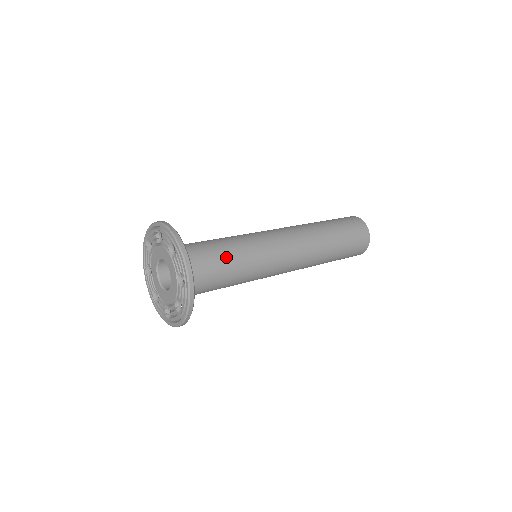
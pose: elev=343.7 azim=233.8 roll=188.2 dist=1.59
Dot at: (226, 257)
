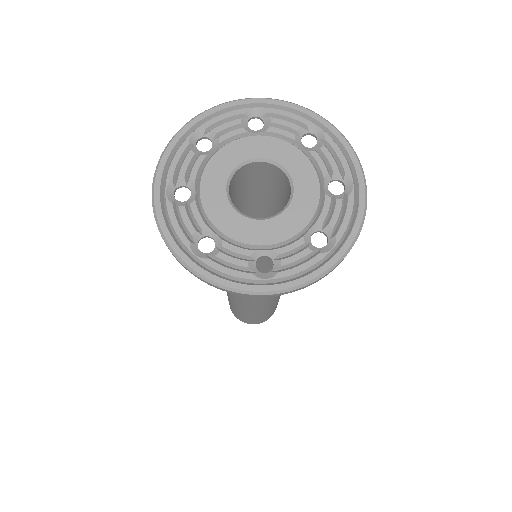
Dot at: occluded
